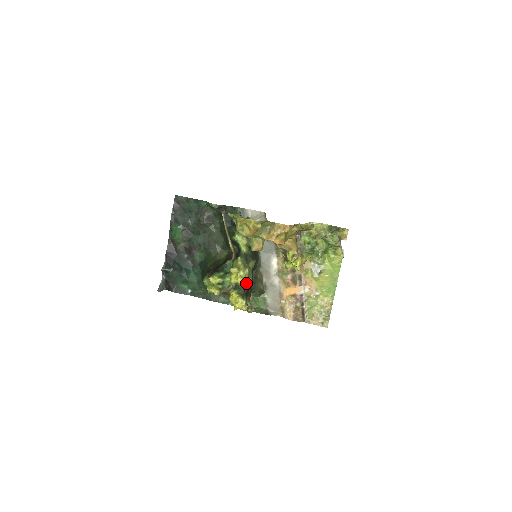
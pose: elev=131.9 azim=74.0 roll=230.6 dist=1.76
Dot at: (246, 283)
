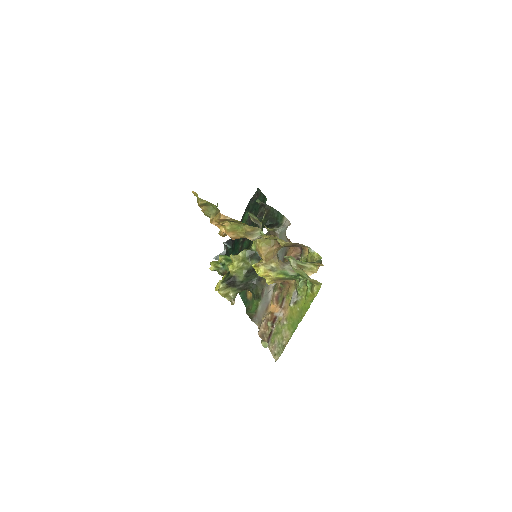
Dot at: (235, 273)
